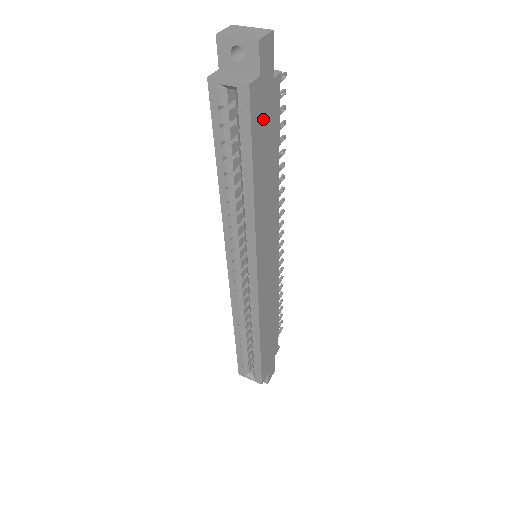
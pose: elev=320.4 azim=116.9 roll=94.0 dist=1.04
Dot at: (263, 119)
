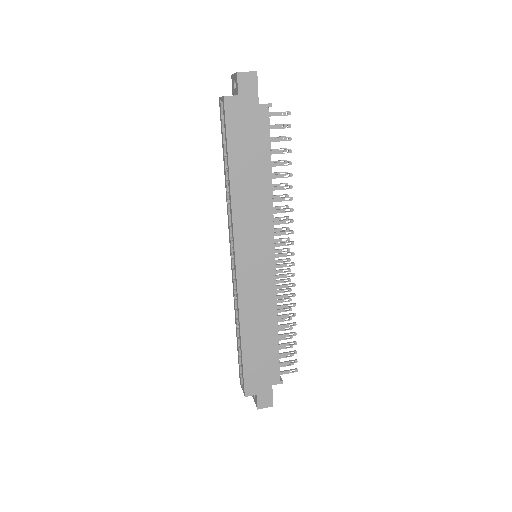
Dot at: (244, 128)
